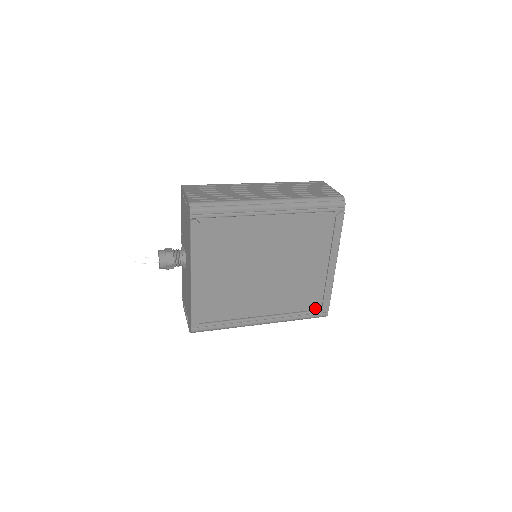
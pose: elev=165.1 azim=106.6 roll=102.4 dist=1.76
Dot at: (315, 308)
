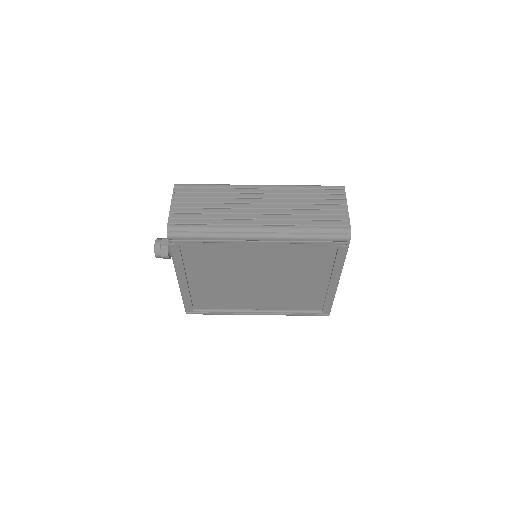
Dot at: (316, 309)
